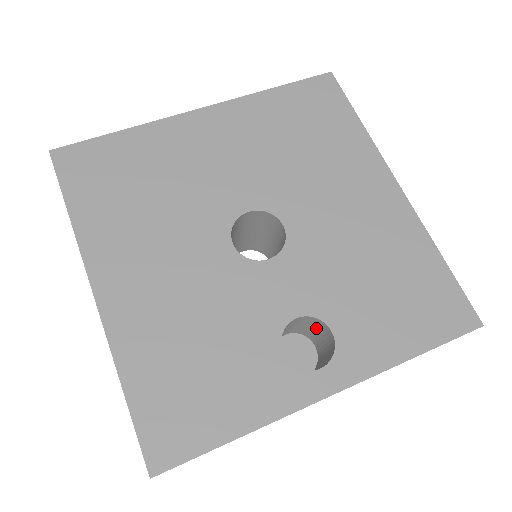
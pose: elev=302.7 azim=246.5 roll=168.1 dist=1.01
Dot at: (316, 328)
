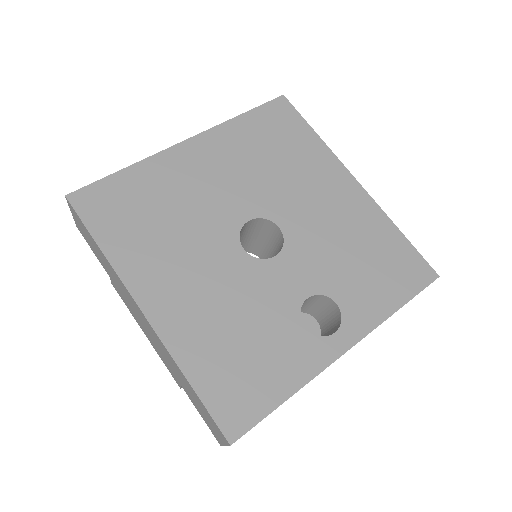
Dot at: (319, 304)
